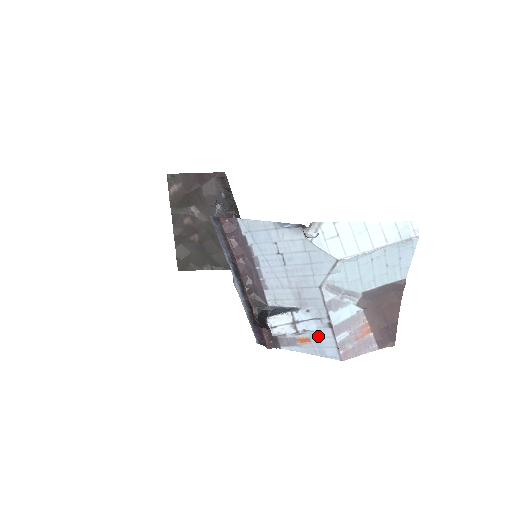
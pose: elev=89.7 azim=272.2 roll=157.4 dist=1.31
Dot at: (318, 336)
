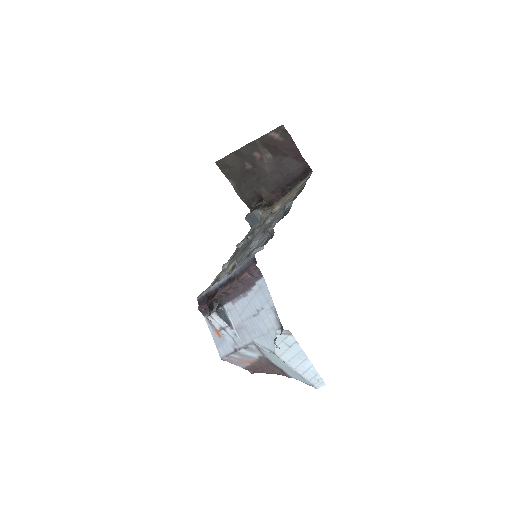
Dot at: (225, 342)
